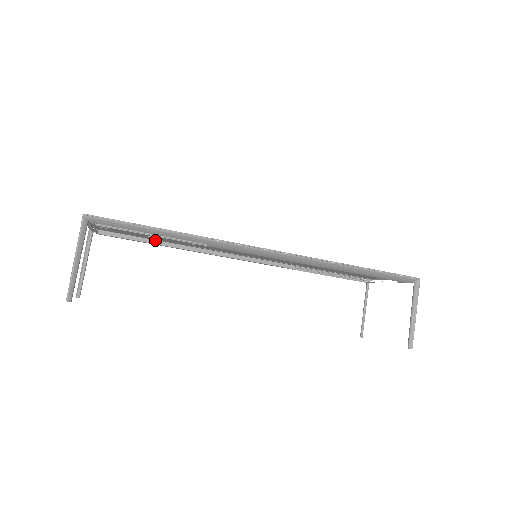
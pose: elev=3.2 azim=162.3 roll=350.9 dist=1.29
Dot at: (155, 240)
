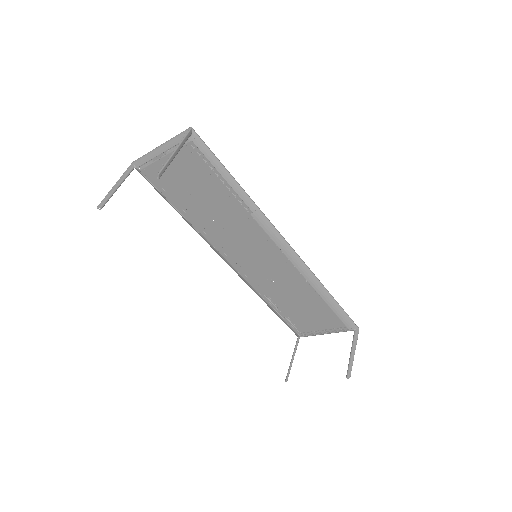
Dot at: (181, 204)
